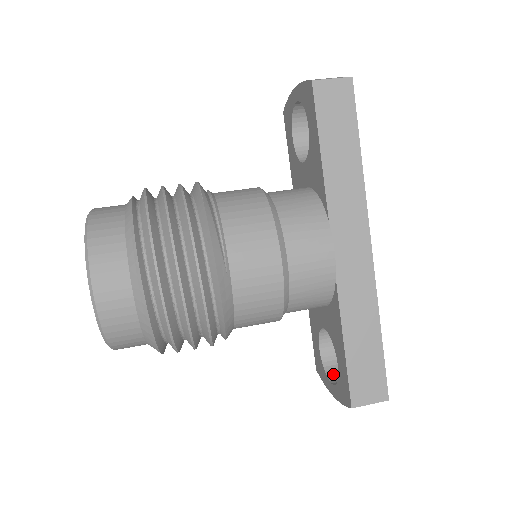
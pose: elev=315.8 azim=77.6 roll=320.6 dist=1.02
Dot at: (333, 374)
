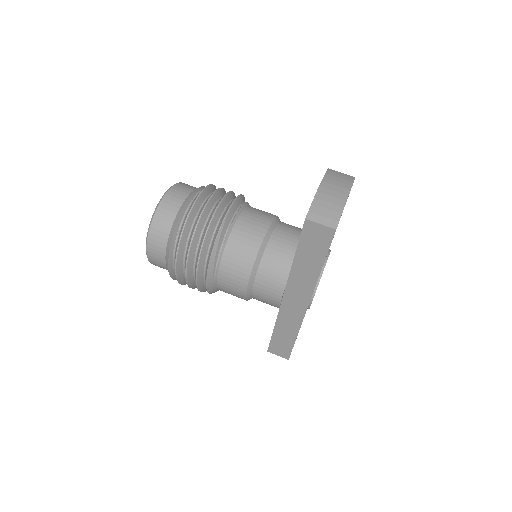
Dot at: occluded
